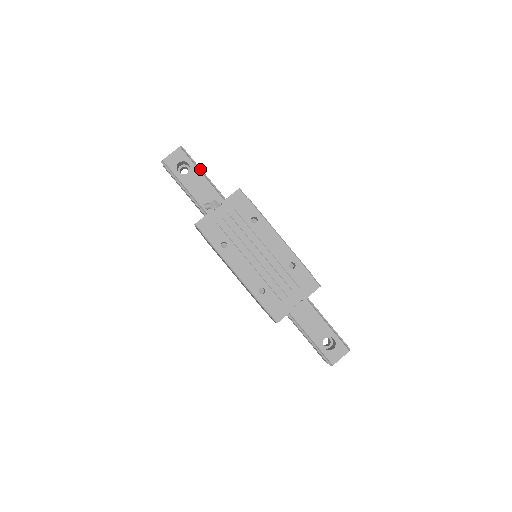
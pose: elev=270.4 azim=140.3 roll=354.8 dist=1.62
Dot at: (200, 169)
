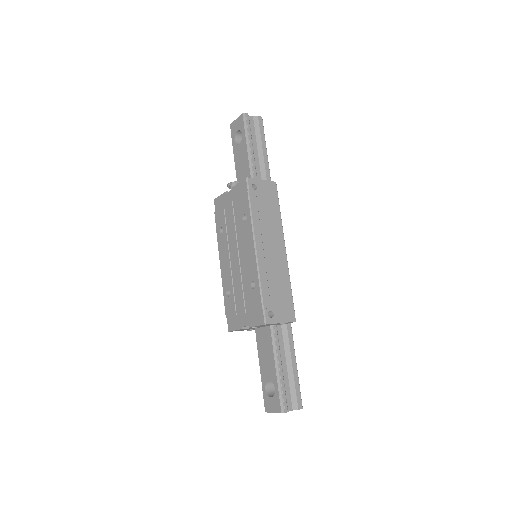
Dot at: (249, 143)
